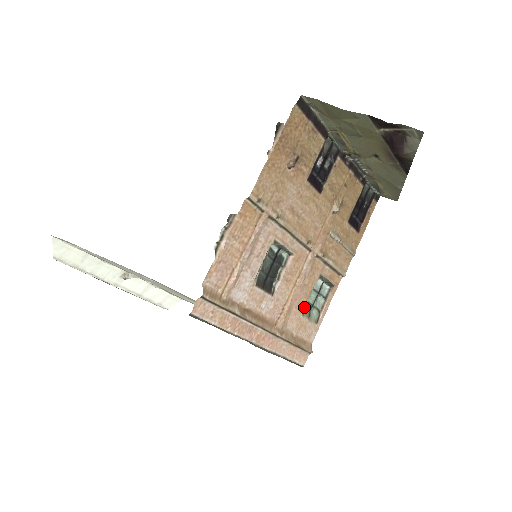
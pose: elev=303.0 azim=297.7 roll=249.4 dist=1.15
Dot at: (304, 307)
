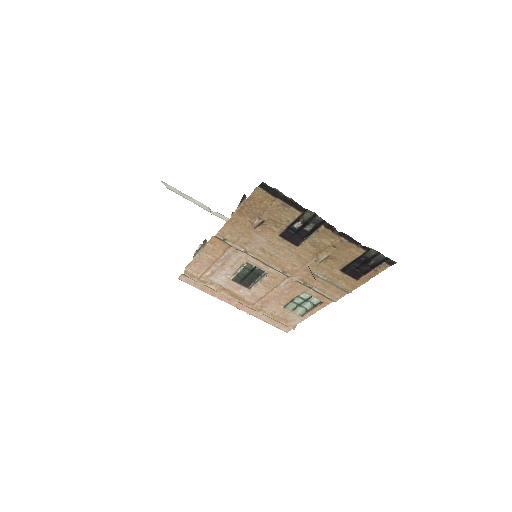
Dot at: (286, 304)
